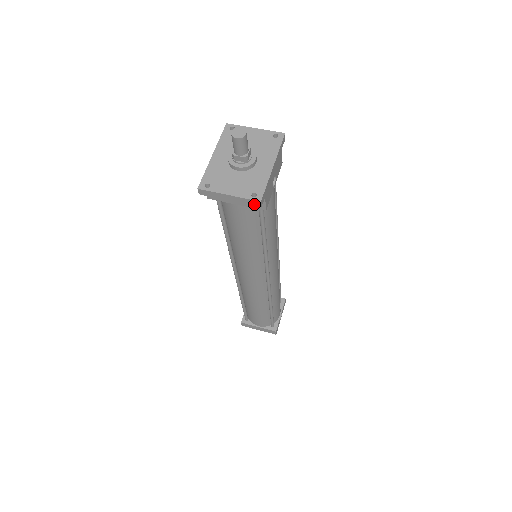
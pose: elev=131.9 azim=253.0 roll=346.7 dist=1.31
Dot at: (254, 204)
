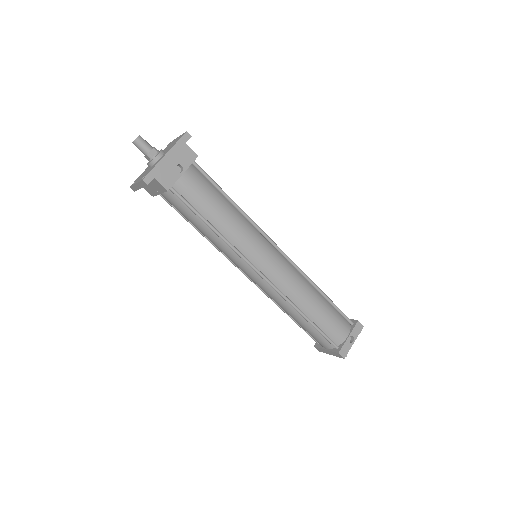
Dot at: (145, 184)
